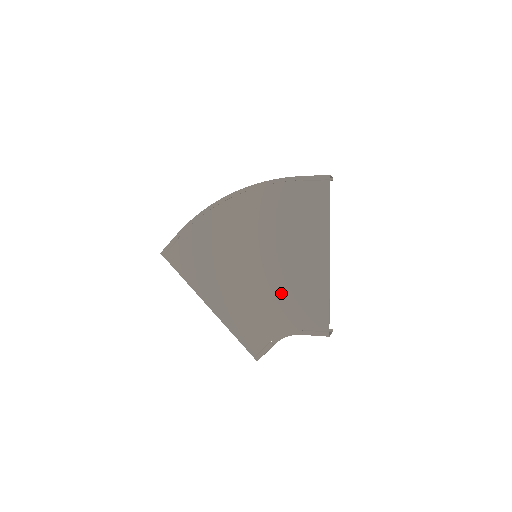
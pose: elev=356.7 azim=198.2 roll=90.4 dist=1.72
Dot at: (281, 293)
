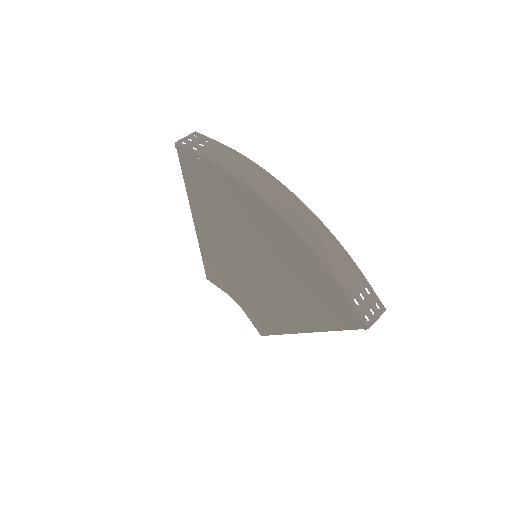
Dot at: (252, 291)
